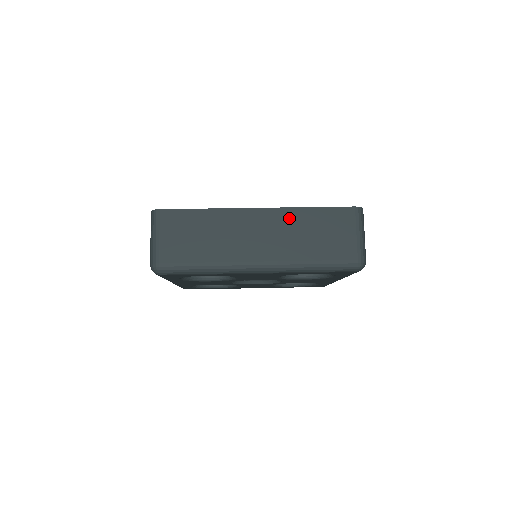
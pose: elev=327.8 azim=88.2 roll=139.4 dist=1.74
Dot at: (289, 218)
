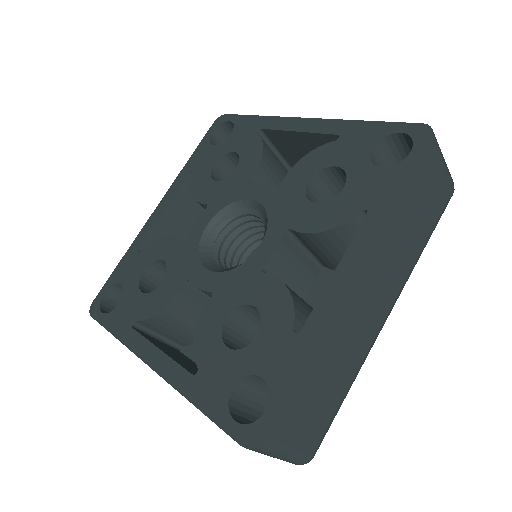
Dot at: (386, 241)
